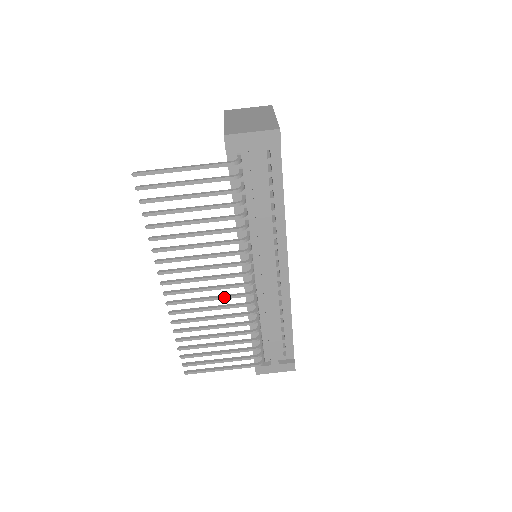
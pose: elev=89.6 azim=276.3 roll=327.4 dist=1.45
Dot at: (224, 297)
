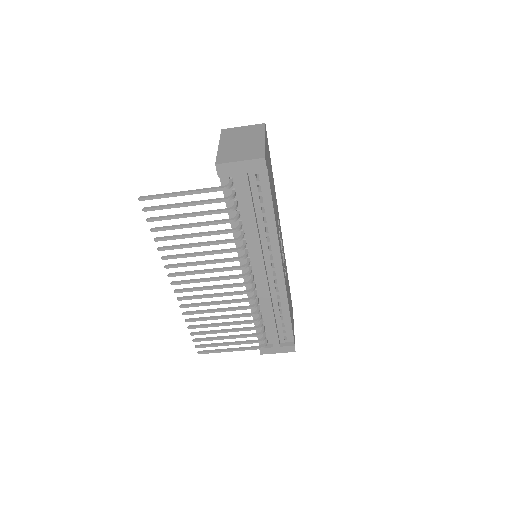
Dot at: (226, 294)
